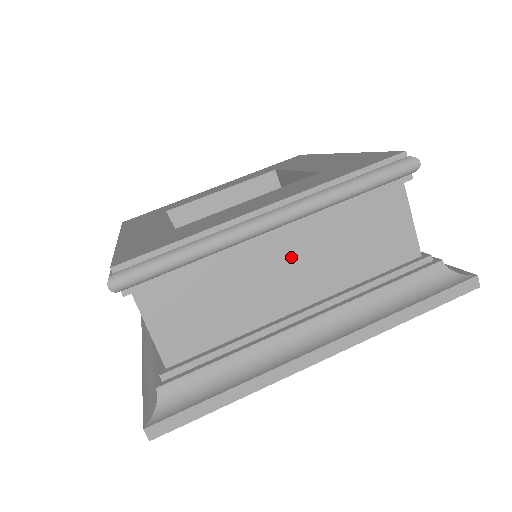
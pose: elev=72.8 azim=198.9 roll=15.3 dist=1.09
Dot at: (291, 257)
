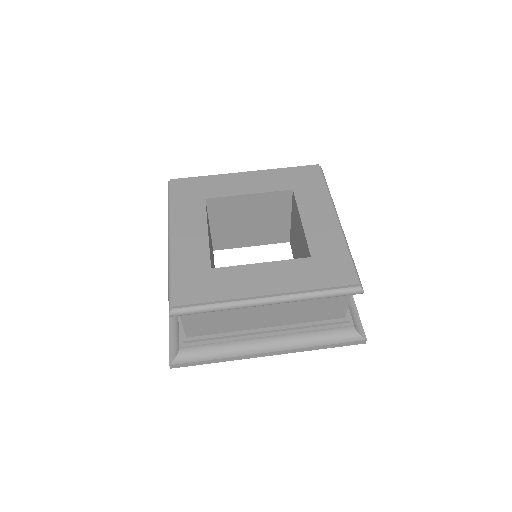
Dot at: (271, 310)
